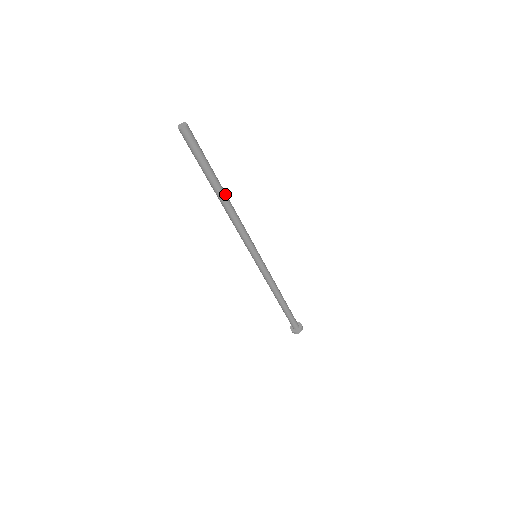
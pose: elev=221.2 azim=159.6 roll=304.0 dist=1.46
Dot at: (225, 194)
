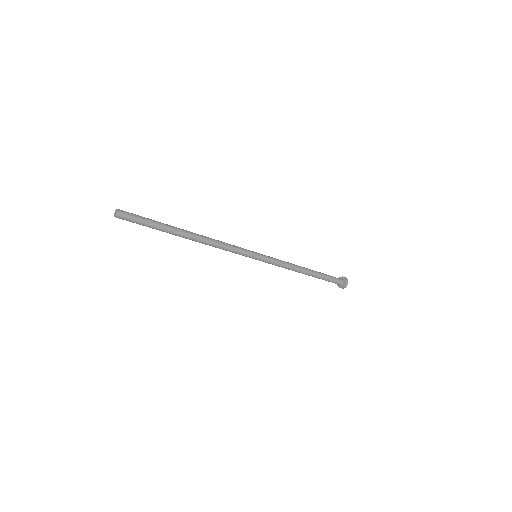
Dot at: (189, 232)
